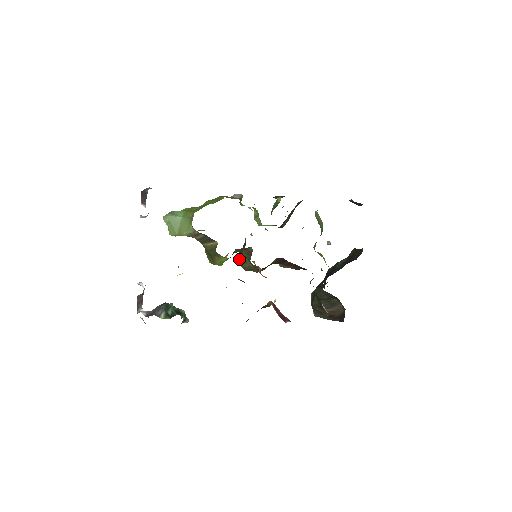
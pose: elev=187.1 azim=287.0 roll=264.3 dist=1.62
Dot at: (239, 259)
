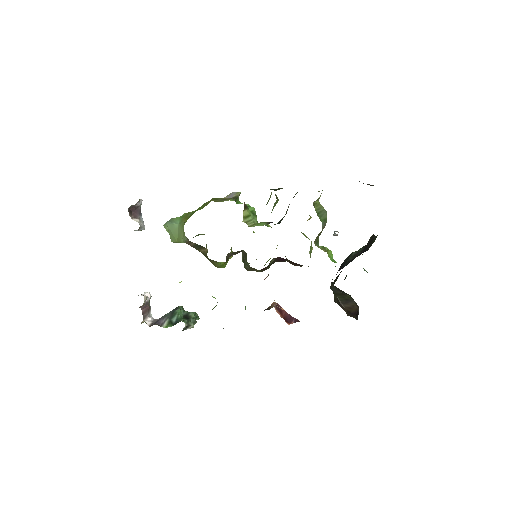
Dot at: (242, 259)
